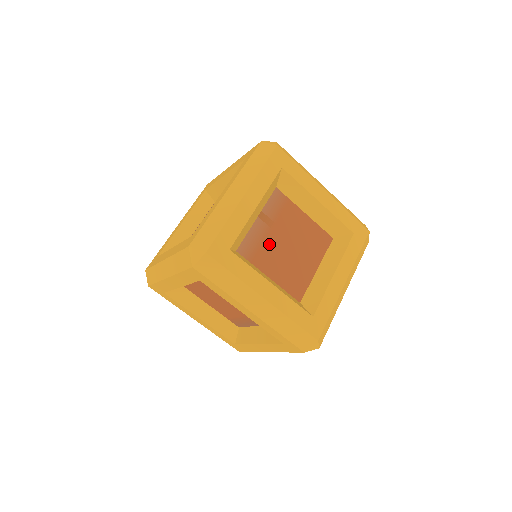
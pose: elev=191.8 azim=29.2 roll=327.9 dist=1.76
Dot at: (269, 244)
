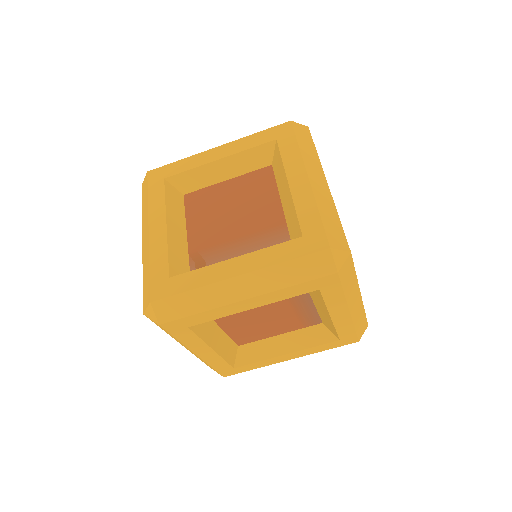
Dot at: occluded
